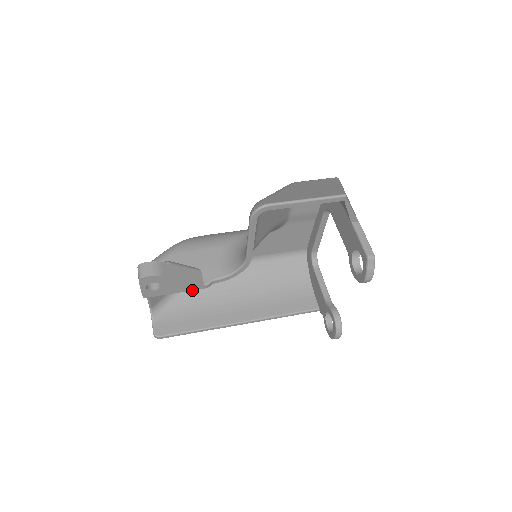
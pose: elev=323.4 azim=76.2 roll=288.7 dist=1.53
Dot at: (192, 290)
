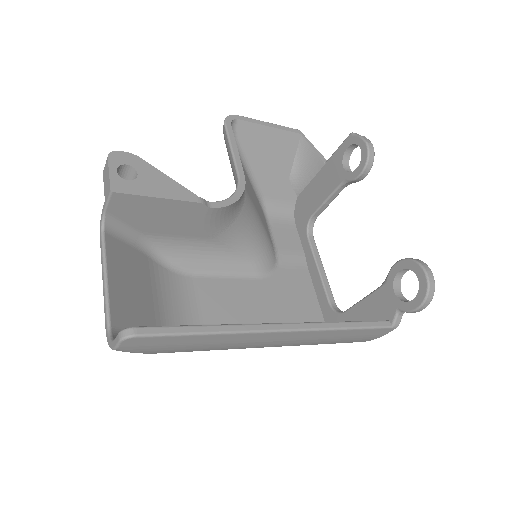
Dot at: (182, 201)
